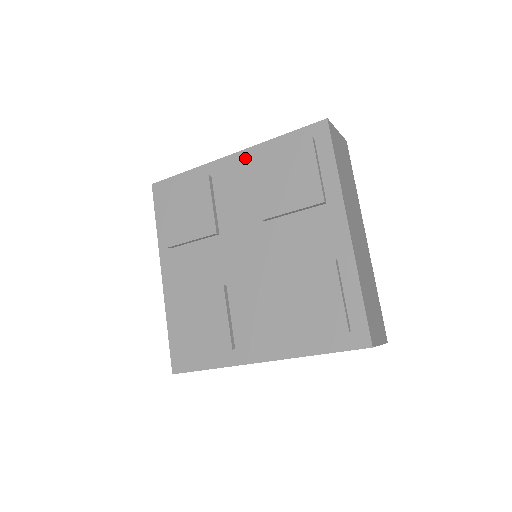
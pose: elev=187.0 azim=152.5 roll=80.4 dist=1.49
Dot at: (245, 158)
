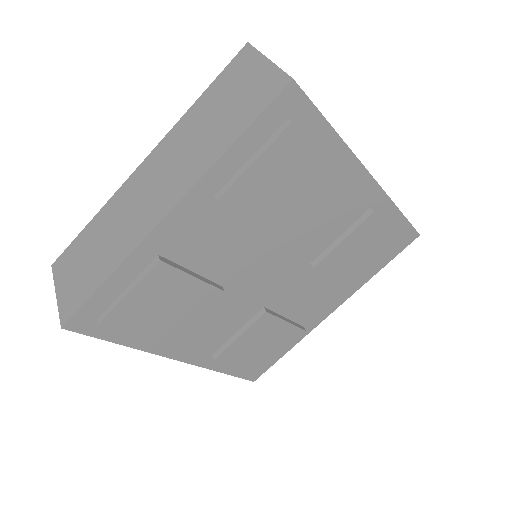
Dot at: (371, 195)
